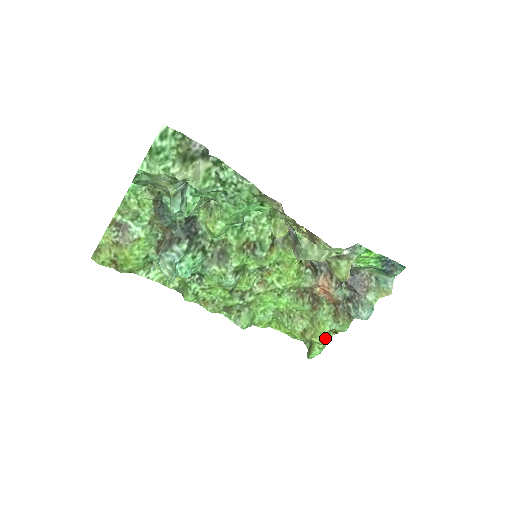
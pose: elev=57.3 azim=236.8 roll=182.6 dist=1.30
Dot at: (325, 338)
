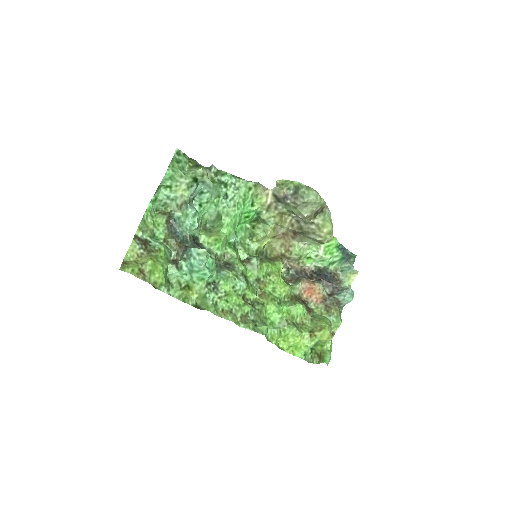
Dot at: (330, 331)
